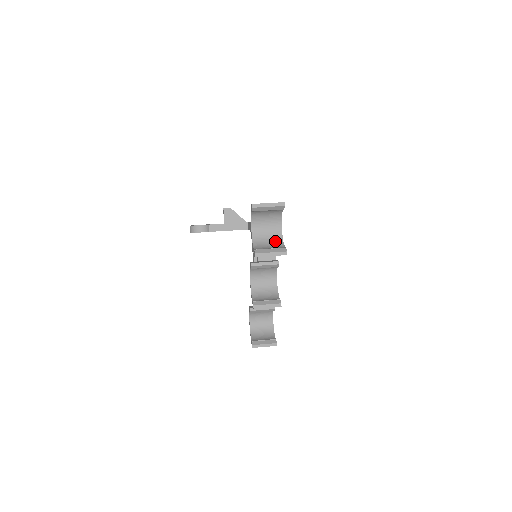
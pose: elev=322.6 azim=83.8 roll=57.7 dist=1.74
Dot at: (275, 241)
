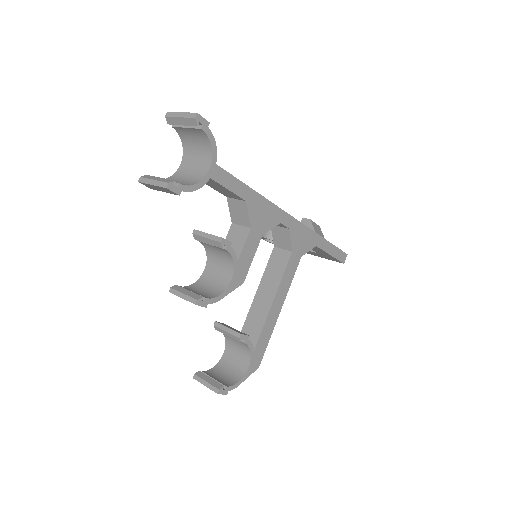
Dot at: (189, 181)
